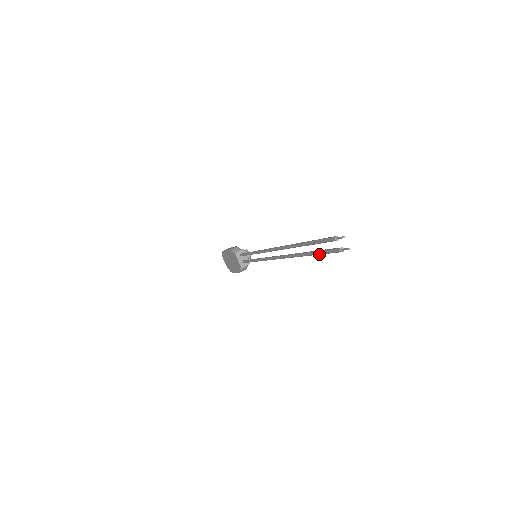
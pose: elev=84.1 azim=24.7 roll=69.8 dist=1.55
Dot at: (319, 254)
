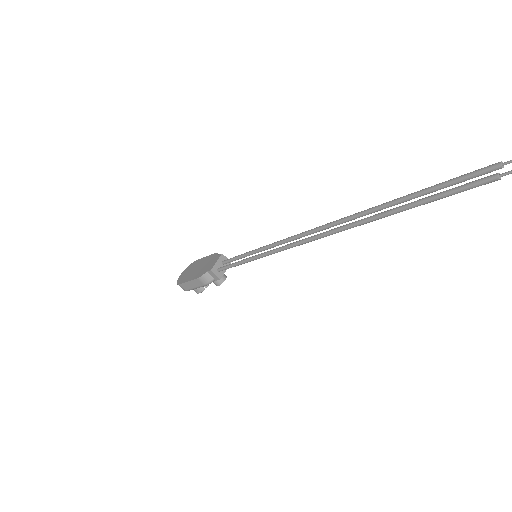
Dot at: (431, 198)
